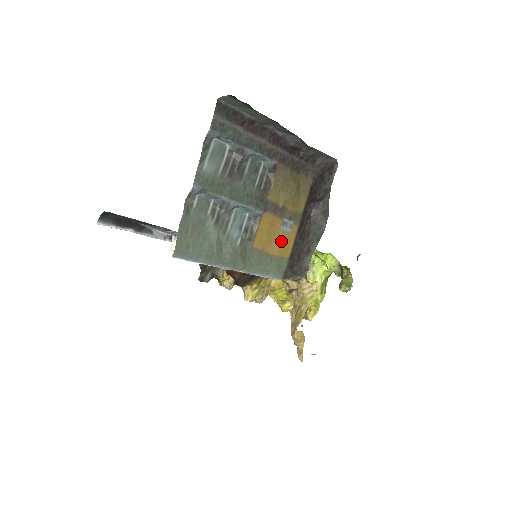
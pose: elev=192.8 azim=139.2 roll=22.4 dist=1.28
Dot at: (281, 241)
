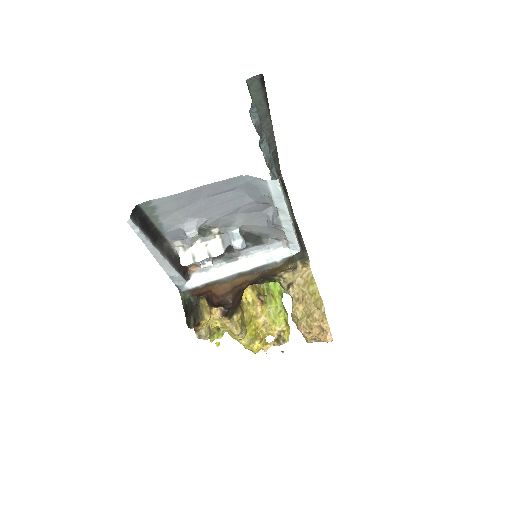
Dot at: occluded
